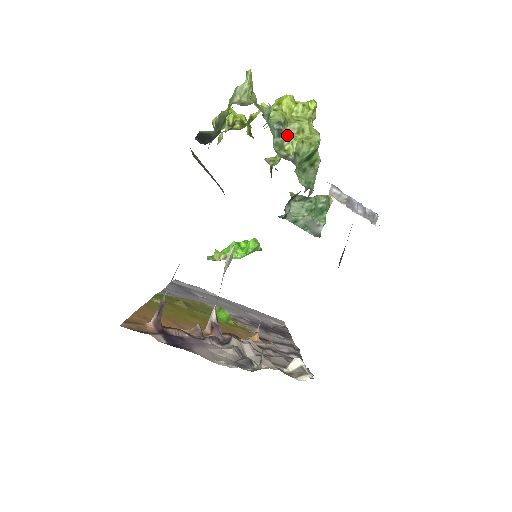
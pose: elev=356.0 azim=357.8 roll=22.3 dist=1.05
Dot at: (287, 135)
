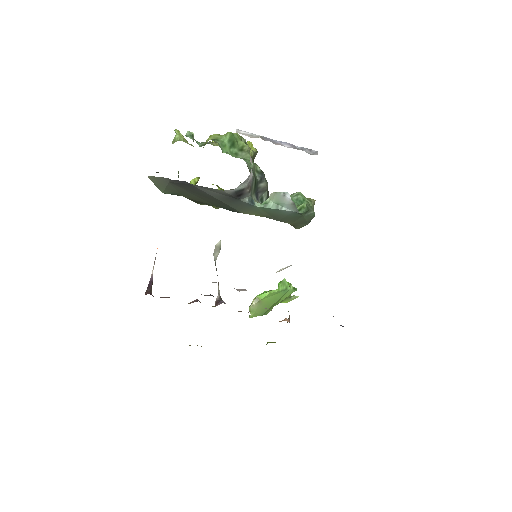
Dot at: occluded
